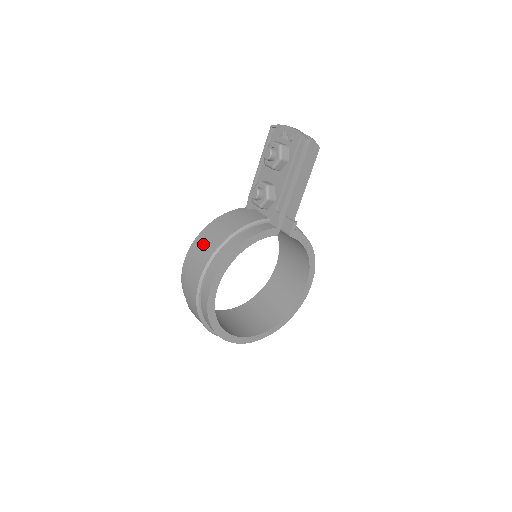
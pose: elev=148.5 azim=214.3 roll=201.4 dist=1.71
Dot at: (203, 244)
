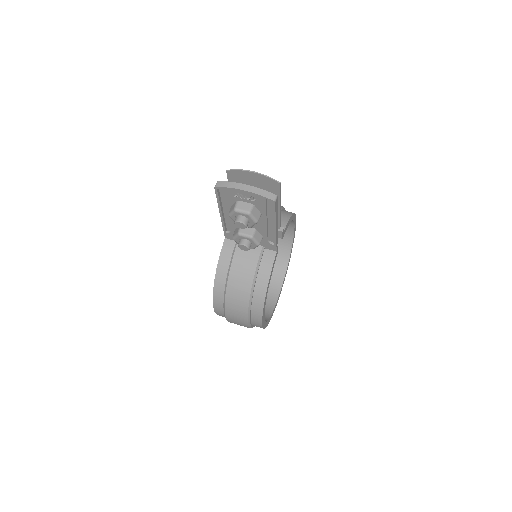
Dot at: (230, 304)
